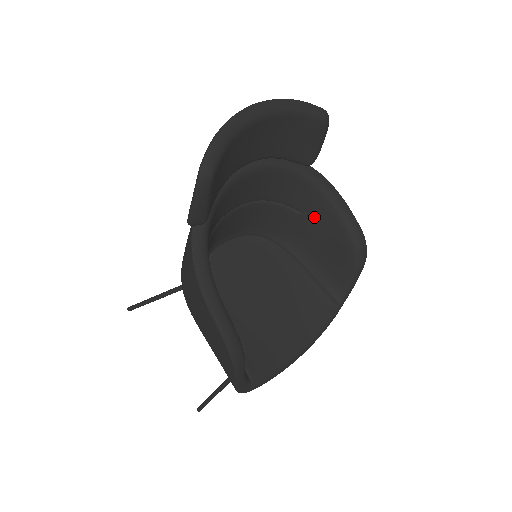
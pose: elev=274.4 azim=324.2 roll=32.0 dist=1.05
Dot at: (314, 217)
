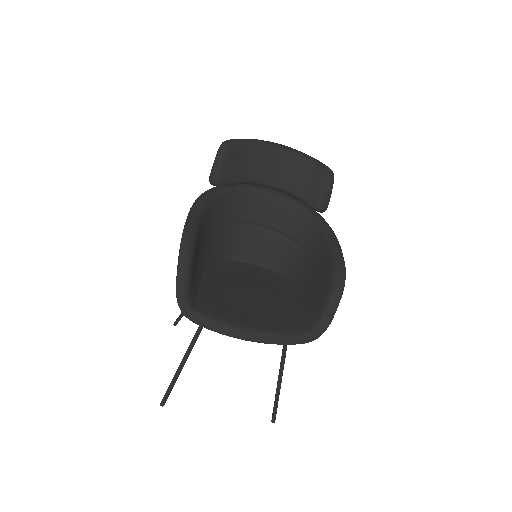
Dot at: (315, 254)
